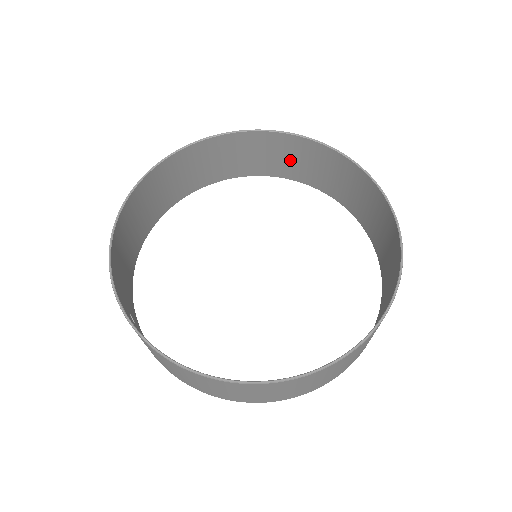
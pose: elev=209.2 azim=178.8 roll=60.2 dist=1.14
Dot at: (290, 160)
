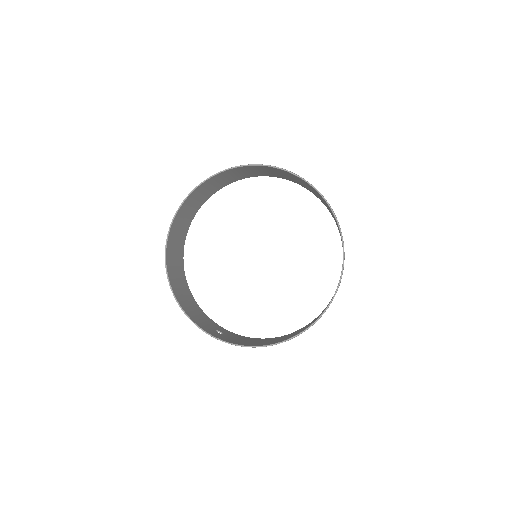
Dot at: (233, 176)
